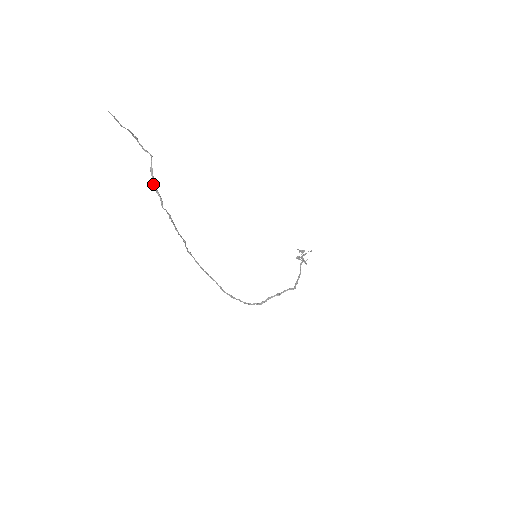
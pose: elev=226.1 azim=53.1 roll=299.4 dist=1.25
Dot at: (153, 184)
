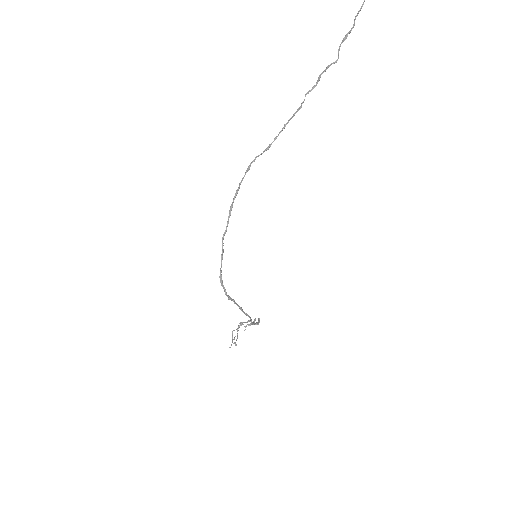
Dot at: (322, 73)
